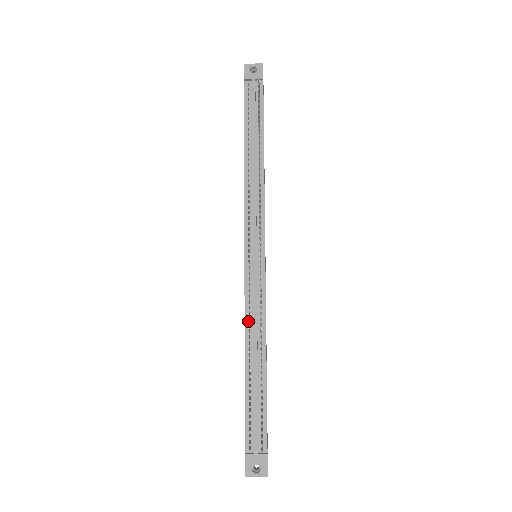
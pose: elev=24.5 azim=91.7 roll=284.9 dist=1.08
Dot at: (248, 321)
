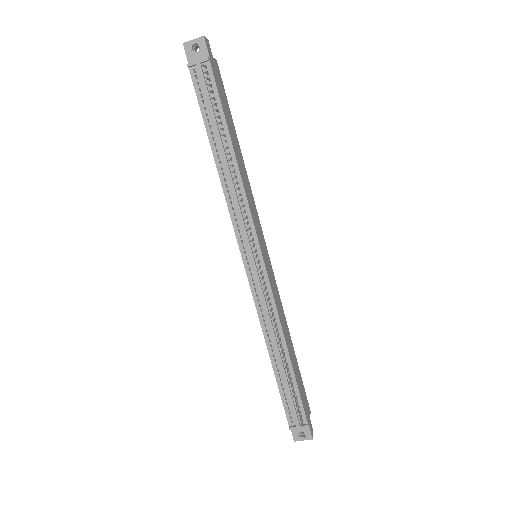
Dot at: (263, 322)
